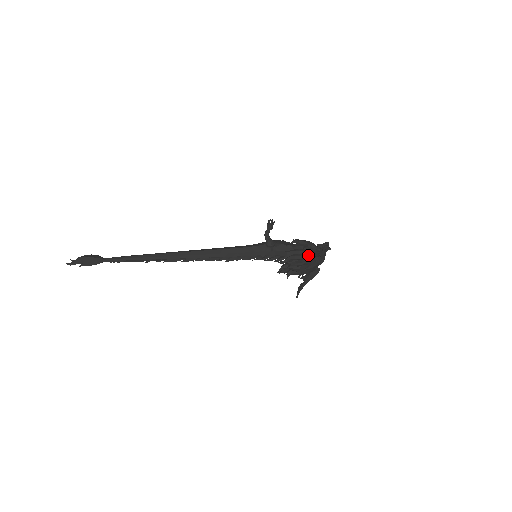
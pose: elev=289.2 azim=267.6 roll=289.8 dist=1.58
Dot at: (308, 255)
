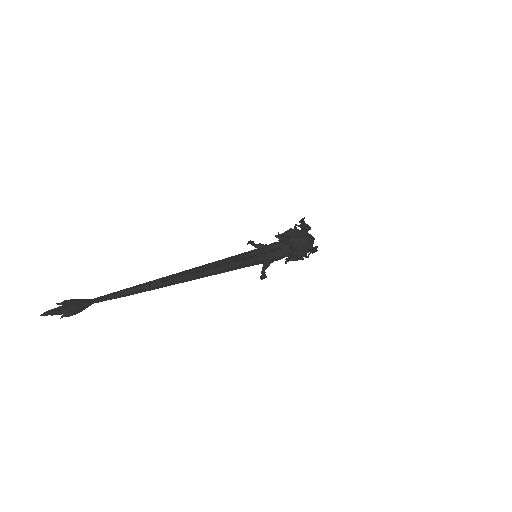
Dot at: occluded
